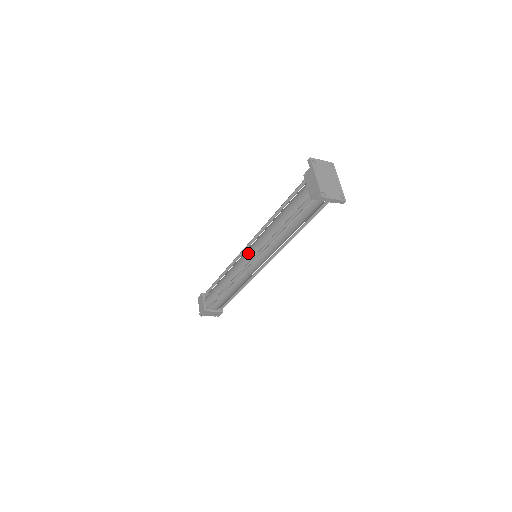
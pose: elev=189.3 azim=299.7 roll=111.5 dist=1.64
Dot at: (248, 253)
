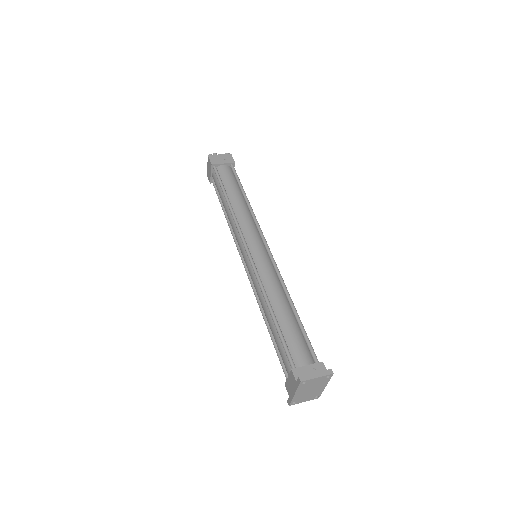
Dot at: (245, 261)
